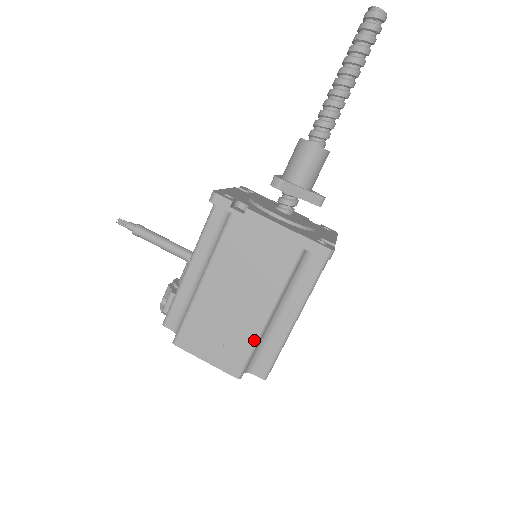
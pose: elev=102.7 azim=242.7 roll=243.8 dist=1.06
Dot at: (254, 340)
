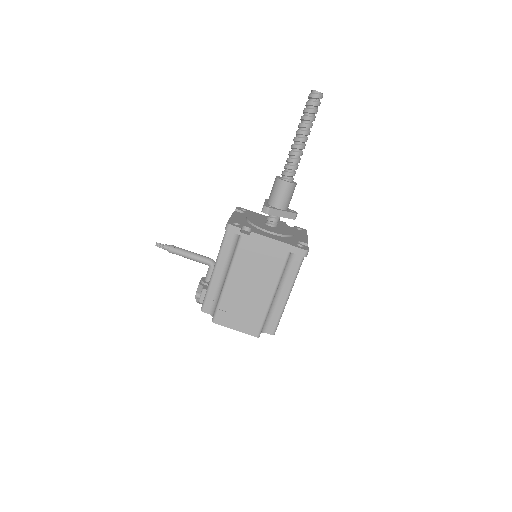
Dot at: (265, 312)
